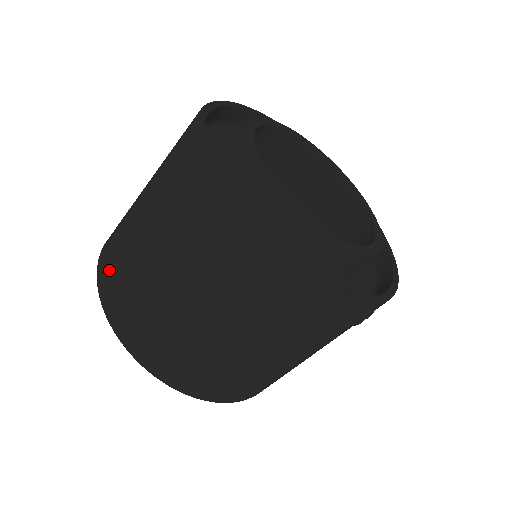
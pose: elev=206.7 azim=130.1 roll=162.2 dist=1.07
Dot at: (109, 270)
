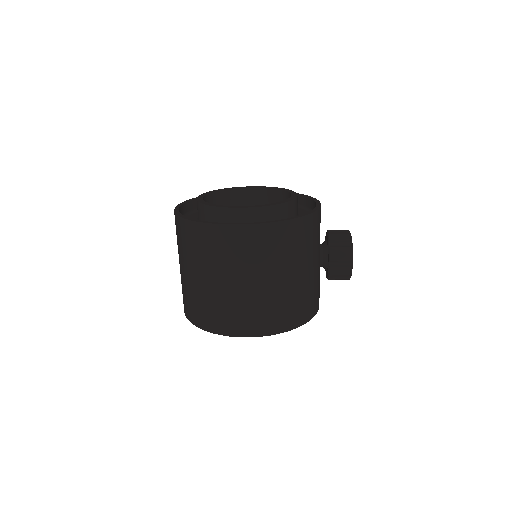
Dot at: occluded
